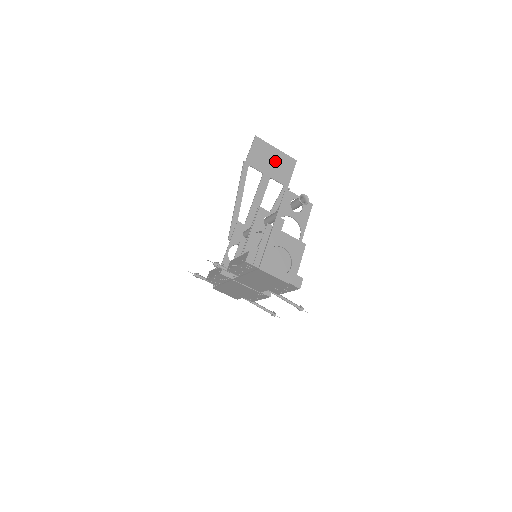
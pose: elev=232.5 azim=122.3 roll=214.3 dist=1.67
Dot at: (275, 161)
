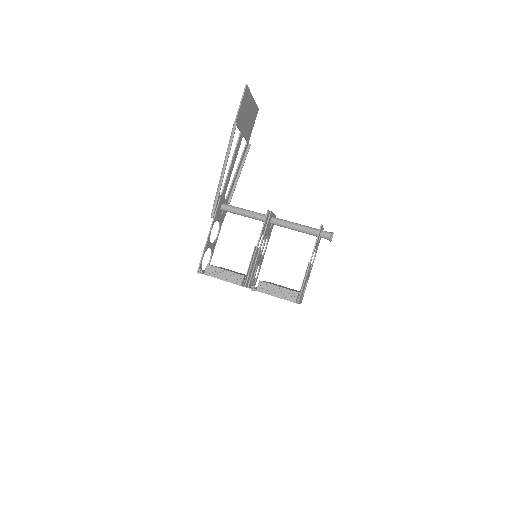
Dot at: (249, 114)
